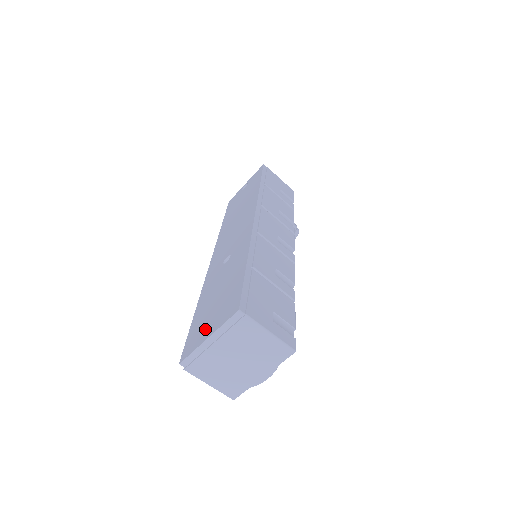
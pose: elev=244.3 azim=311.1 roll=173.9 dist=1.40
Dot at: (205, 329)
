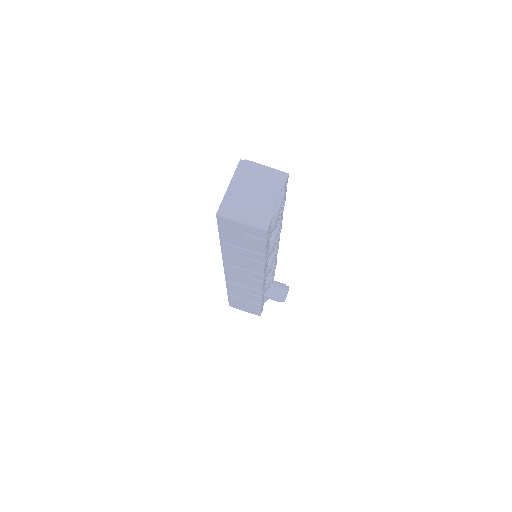
Dot at: occluded
